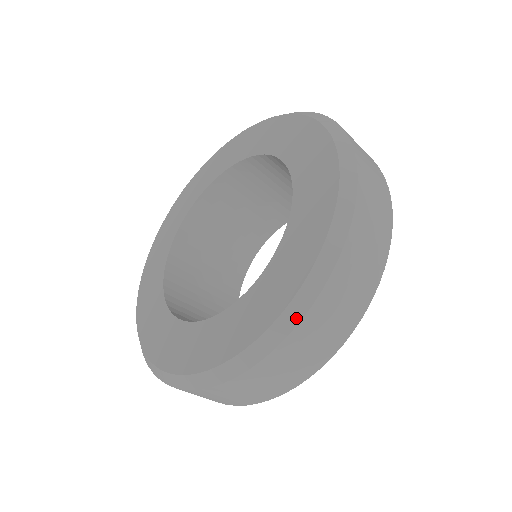
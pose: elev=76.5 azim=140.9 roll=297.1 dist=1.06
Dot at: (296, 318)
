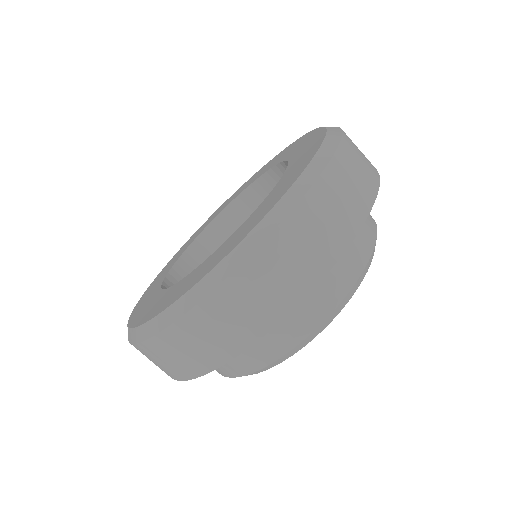
Dot at: (162, 325)
